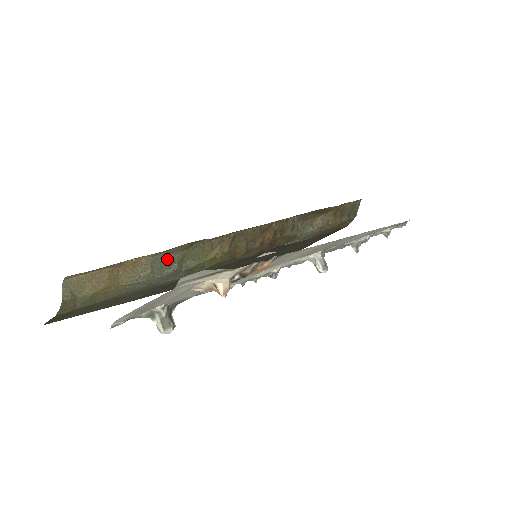
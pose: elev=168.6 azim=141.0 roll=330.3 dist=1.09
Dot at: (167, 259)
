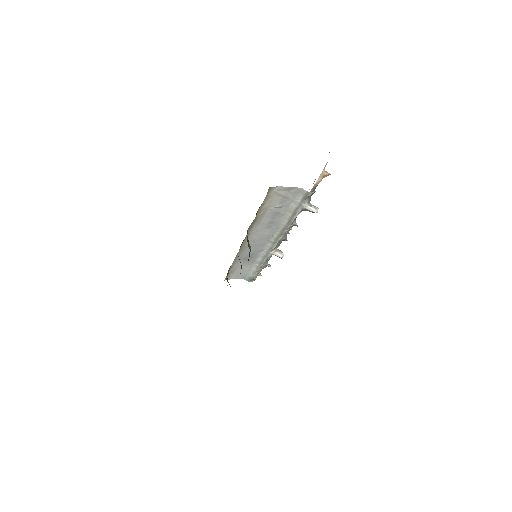
Dot at: occluded
